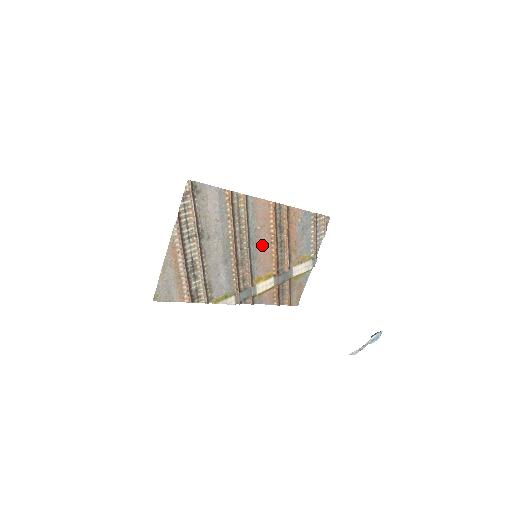
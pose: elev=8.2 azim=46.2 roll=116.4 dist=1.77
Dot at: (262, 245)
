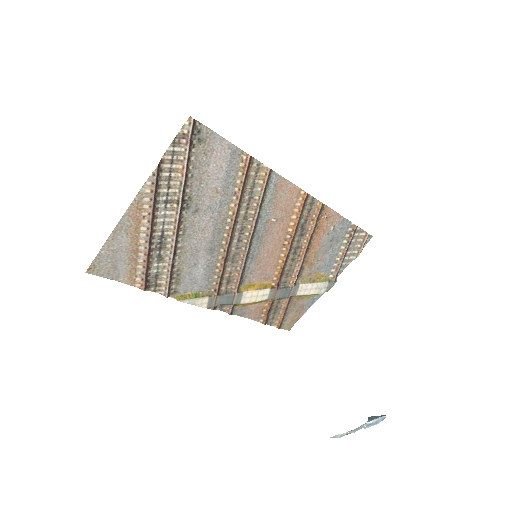
Dot at: (270, 244)
